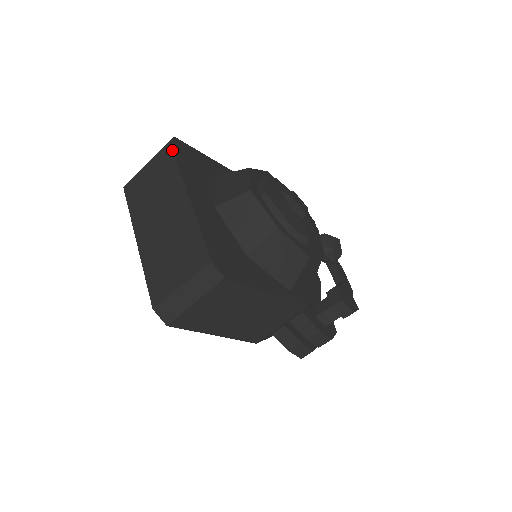
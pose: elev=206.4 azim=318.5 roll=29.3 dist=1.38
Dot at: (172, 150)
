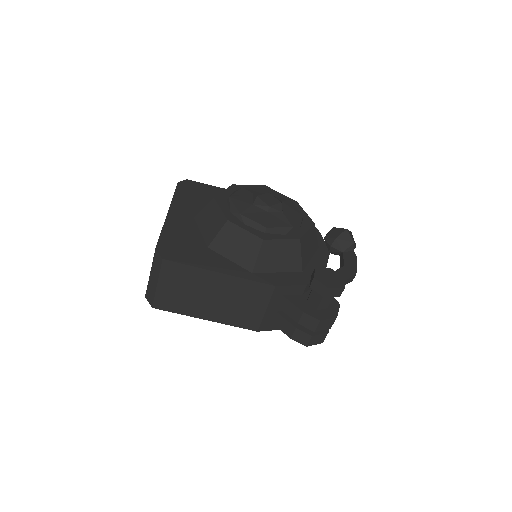
Dot at: (176, 187)
